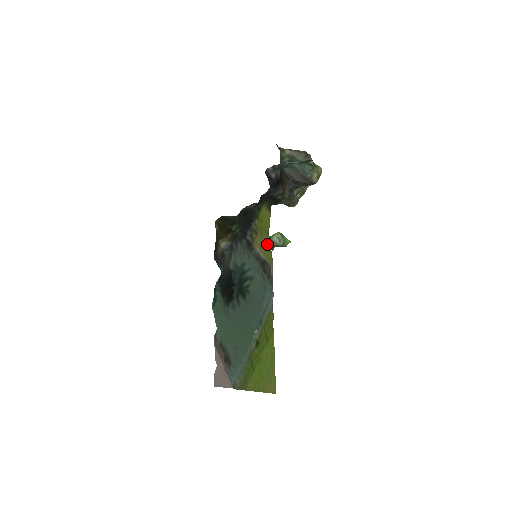
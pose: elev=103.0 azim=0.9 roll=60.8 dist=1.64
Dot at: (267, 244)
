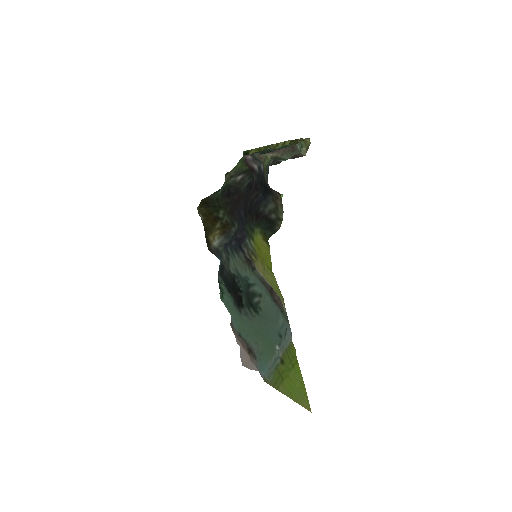
Dot at: (272, 279)
